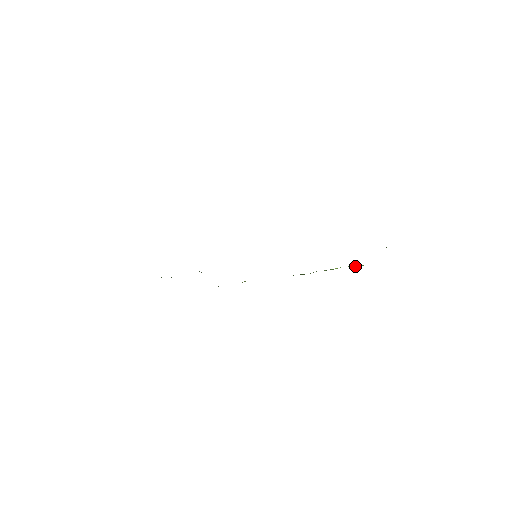
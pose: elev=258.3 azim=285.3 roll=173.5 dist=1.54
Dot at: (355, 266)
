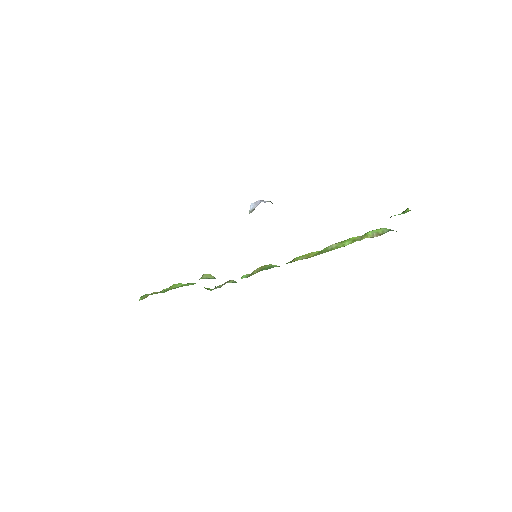
Dot at: (373, 236)
